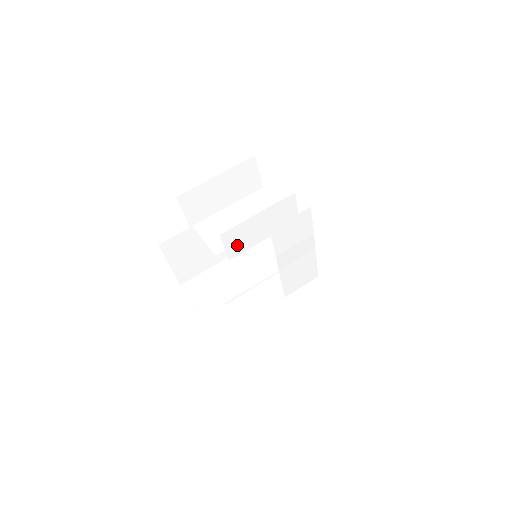
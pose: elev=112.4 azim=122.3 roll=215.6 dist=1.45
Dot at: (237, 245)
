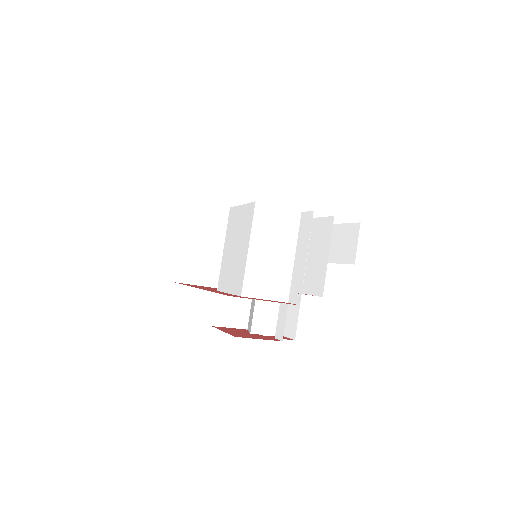
Dot at: (290, 279)
